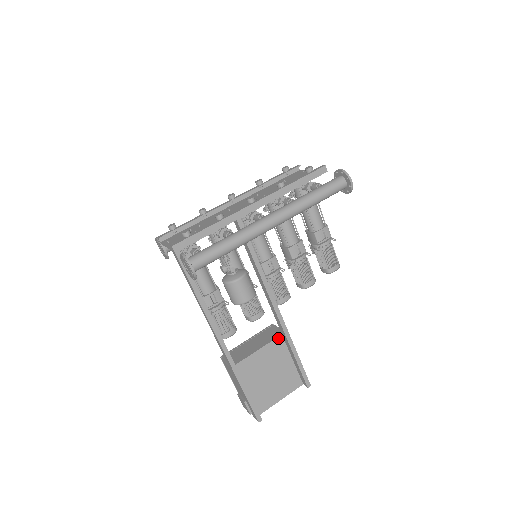
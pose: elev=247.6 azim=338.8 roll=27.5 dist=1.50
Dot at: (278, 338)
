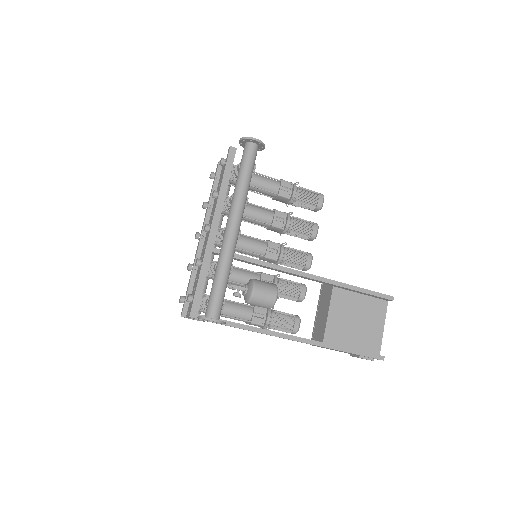
Dot at: (333, 292)
